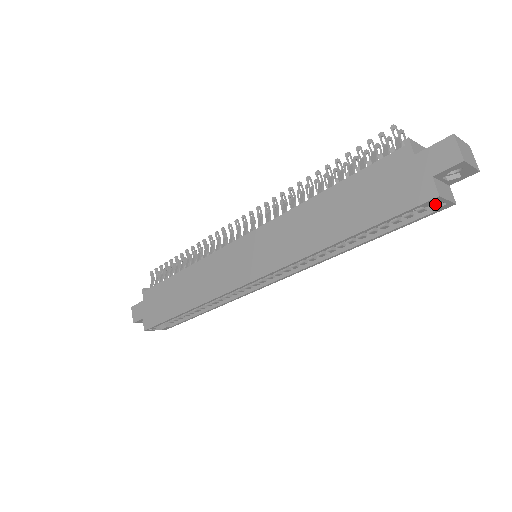
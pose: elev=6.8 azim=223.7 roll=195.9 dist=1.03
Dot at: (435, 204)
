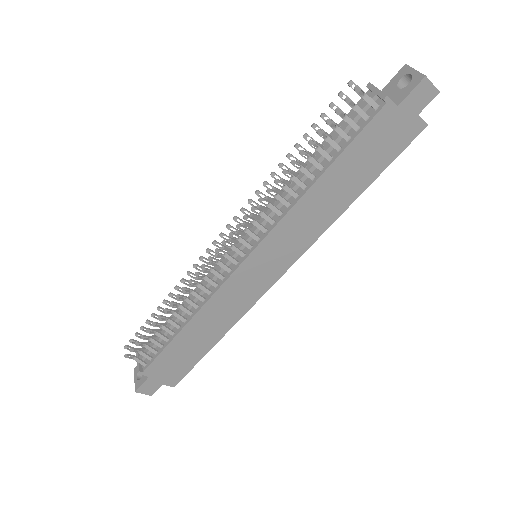
Dot at: occluded
